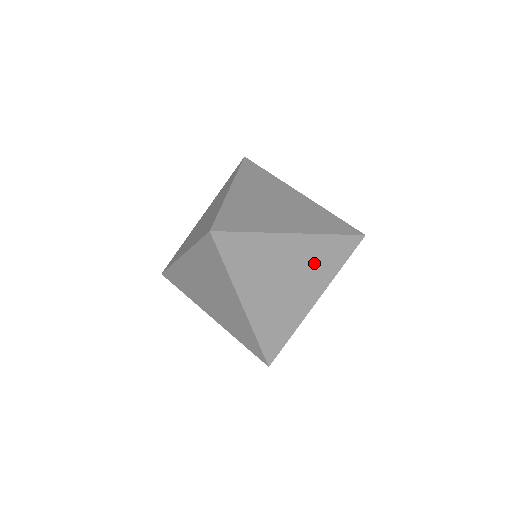
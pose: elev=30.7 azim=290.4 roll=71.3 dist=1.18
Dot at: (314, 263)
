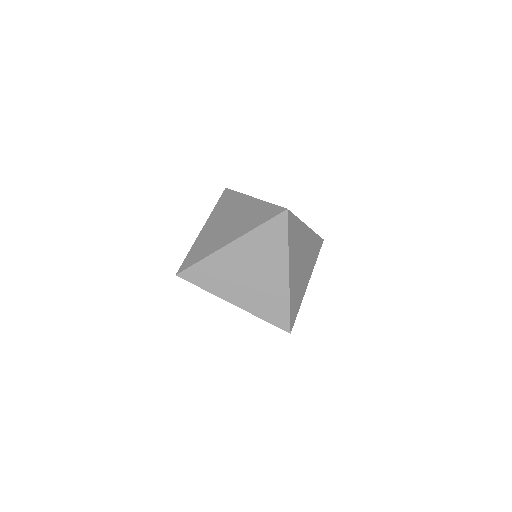
Dot at: occluded
